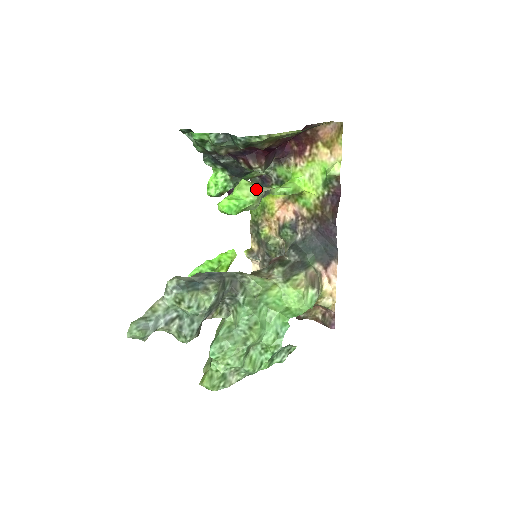
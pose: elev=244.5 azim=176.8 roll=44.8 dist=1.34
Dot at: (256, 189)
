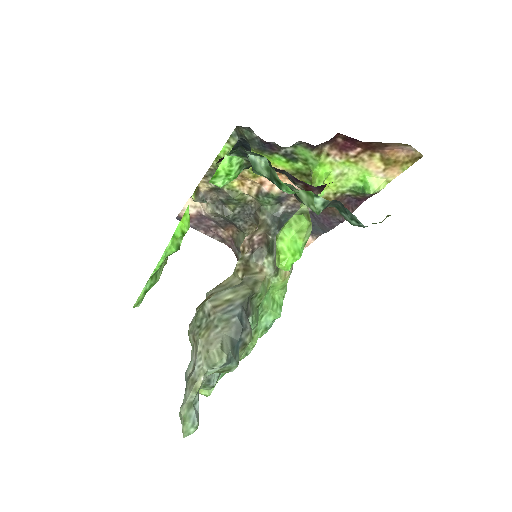
Dot at: occluded
